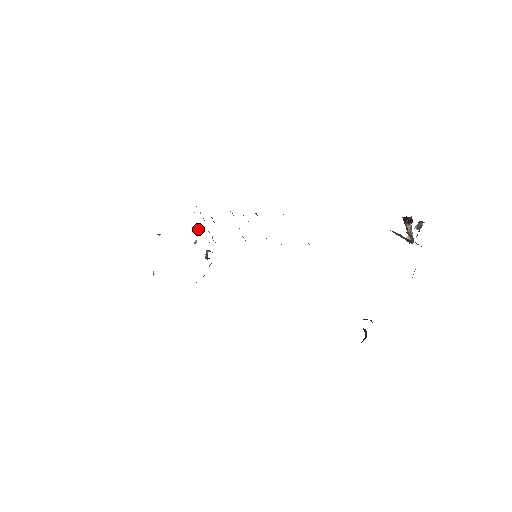
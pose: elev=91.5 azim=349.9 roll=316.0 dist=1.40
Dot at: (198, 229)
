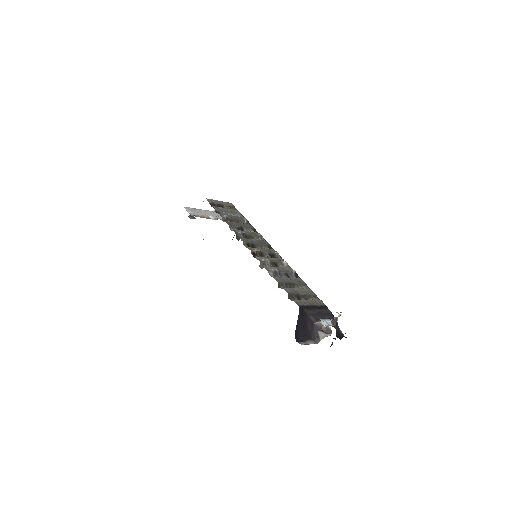
Dot at: (213, 210)
